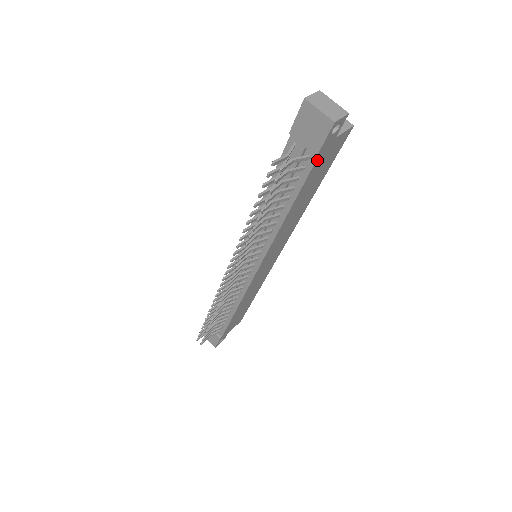
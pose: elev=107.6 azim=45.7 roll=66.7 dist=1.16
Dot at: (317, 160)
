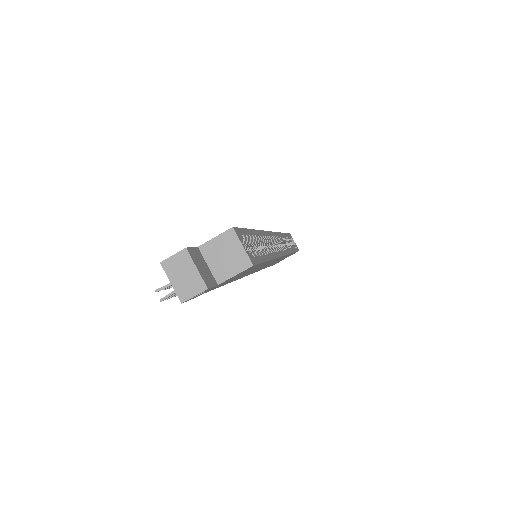
Dot at: (208, 291)
